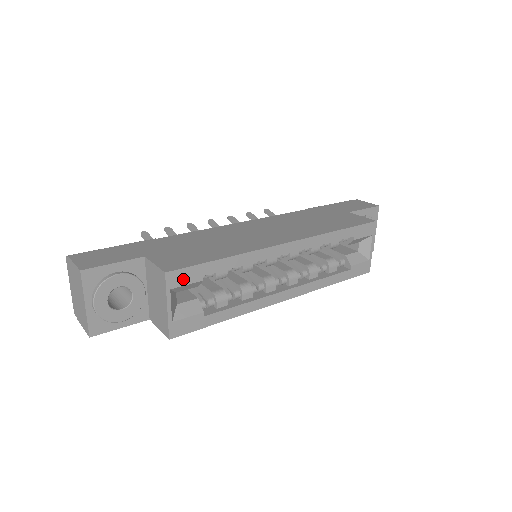
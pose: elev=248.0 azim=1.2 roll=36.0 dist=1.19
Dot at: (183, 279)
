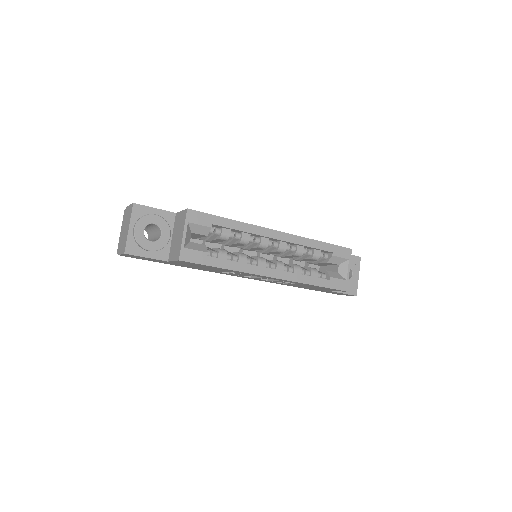
Dot at: (198, 219)
